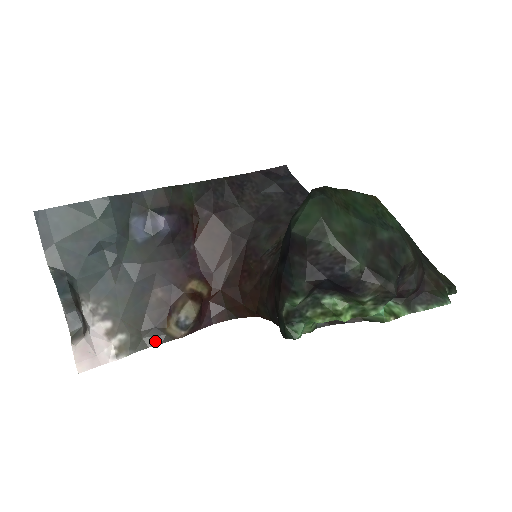
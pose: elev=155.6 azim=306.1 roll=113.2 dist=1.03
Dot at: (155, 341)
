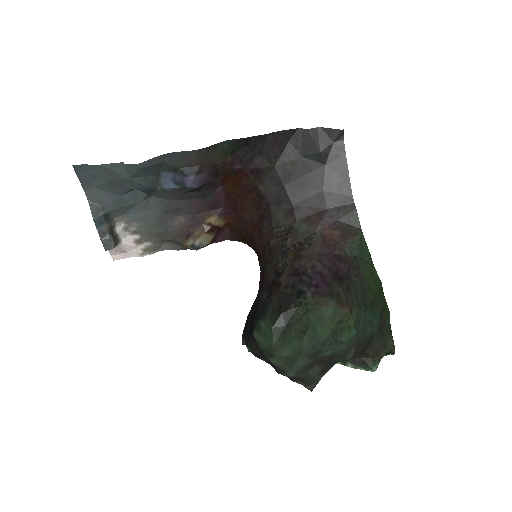
Dot at: (174, 247)
